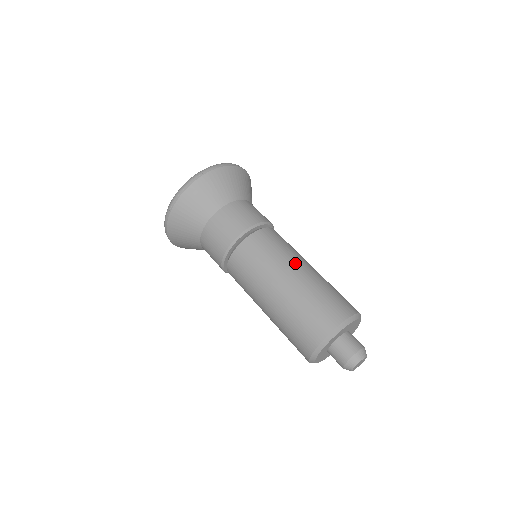
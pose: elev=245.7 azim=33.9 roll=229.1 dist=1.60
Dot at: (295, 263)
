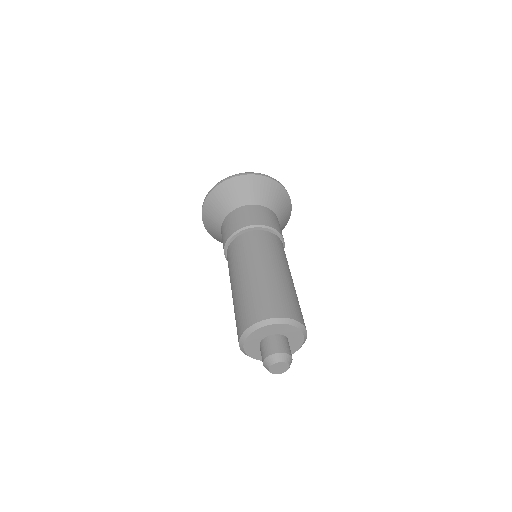
Dot at: (244, 268)
